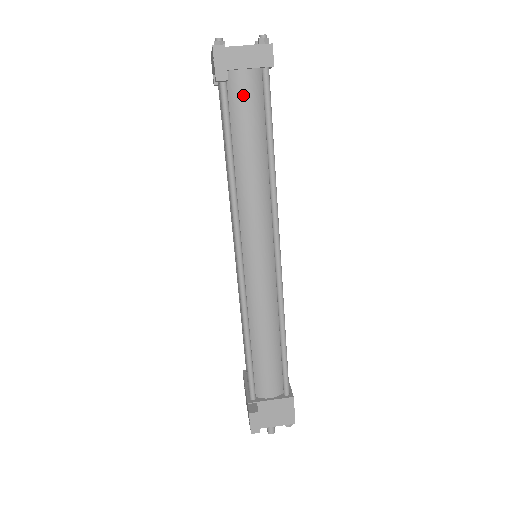
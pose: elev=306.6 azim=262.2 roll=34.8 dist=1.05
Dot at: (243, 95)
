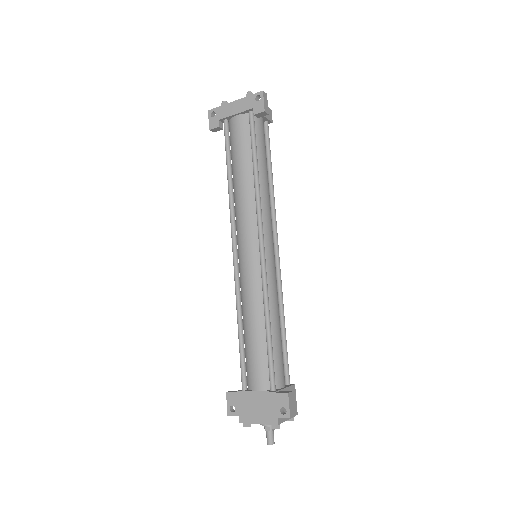
Dot at: (261, 131)
